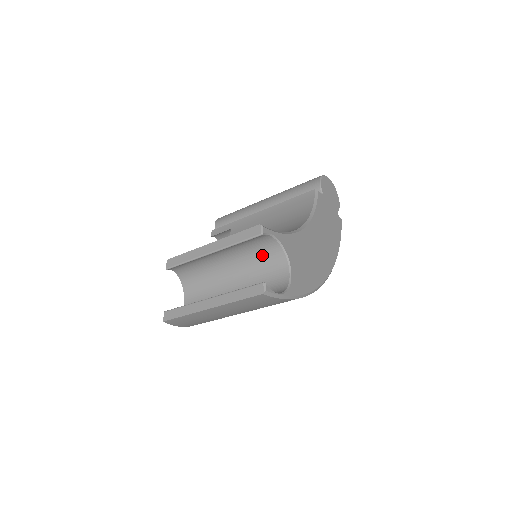
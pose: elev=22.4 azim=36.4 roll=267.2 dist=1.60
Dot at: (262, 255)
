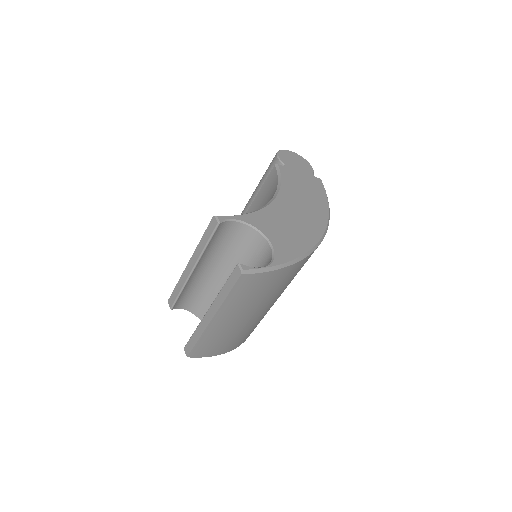
Dot at: (240, 245)
